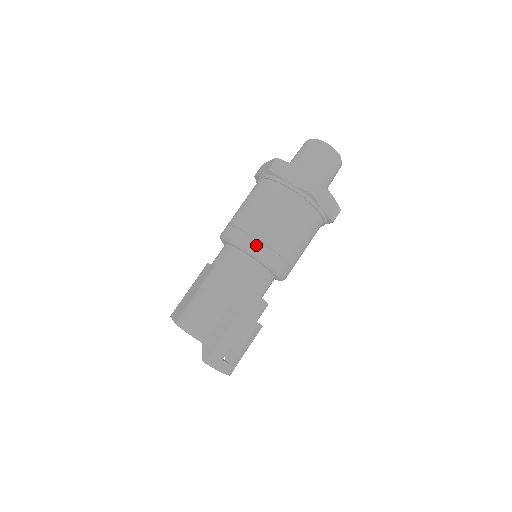
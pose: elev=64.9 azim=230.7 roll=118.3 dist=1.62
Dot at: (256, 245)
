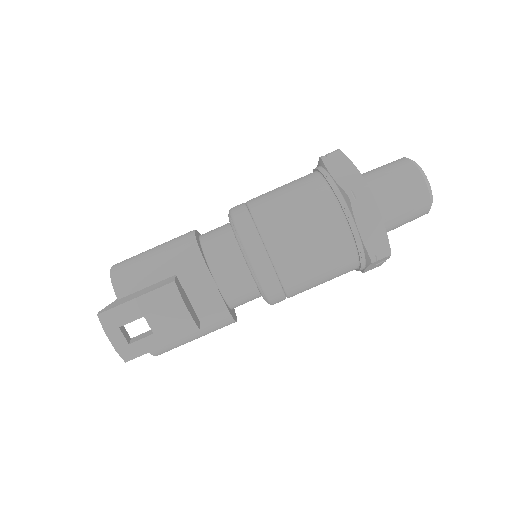
Dot at: (246, 224)
